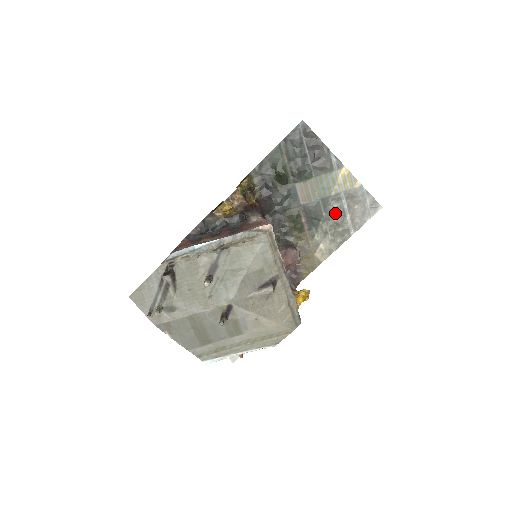
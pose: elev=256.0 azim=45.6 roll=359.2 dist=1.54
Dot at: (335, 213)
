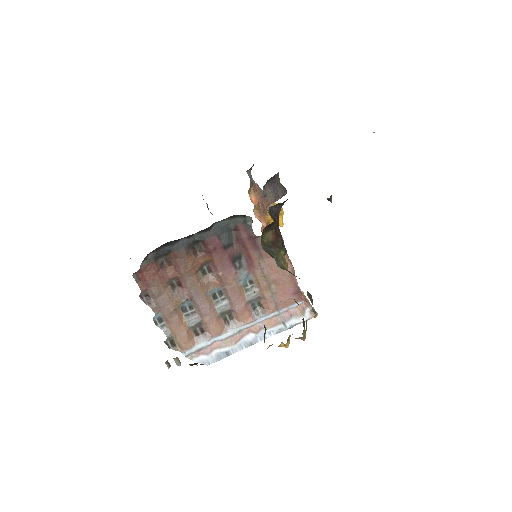
Dot at: occluded
